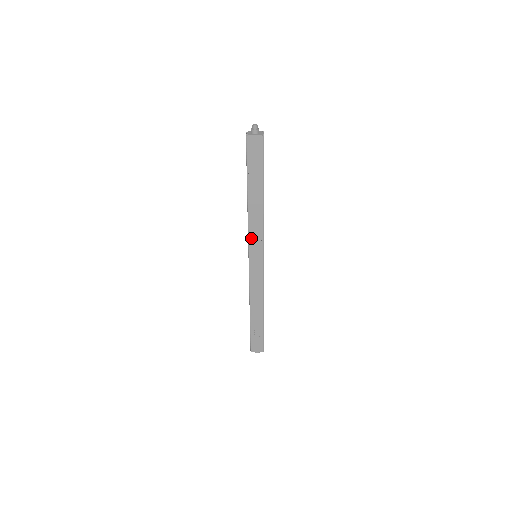
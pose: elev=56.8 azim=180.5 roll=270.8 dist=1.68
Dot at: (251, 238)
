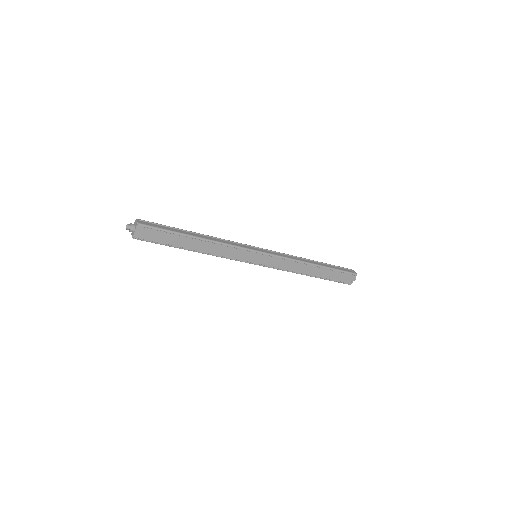
Dot at: (235, 258)
